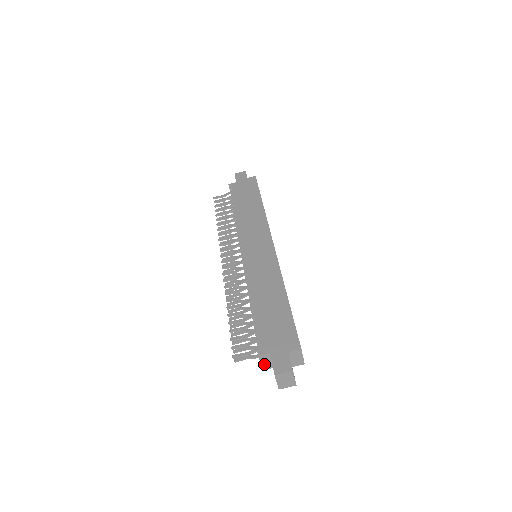
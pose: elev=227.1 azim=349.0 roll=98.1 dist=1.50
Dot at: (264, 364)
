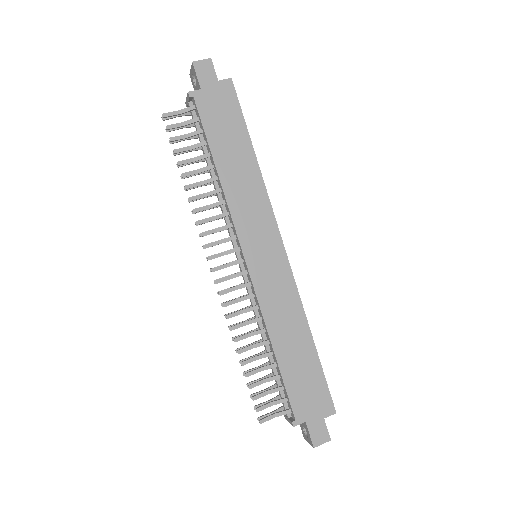
Dot at: occluded
